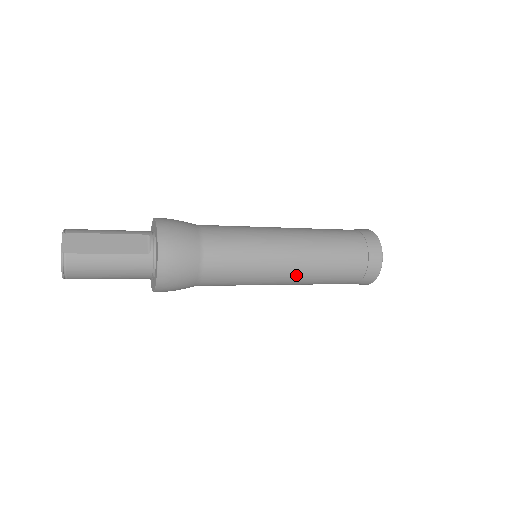
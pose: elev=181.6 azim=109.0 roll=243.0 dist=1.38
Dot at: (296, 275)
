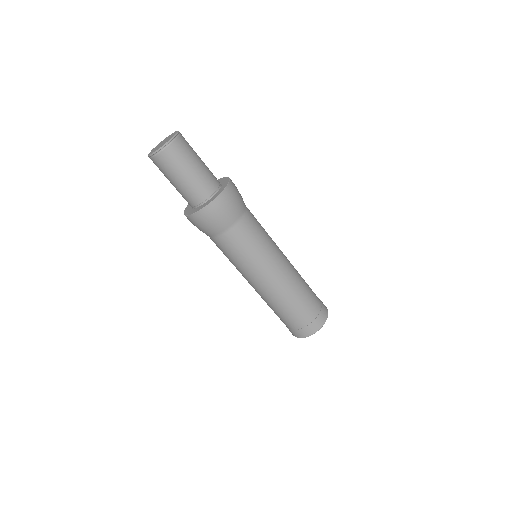
Dot at: (290, 264)
